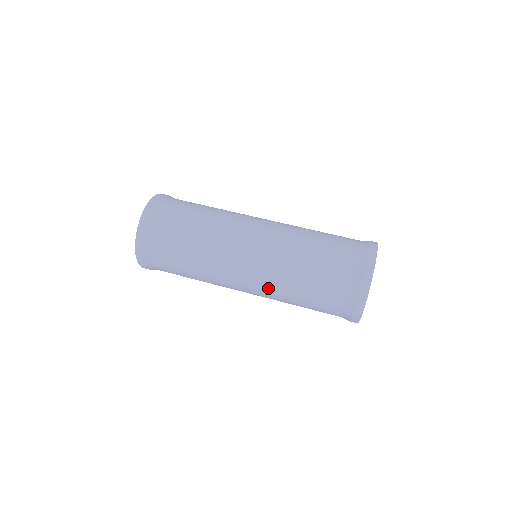
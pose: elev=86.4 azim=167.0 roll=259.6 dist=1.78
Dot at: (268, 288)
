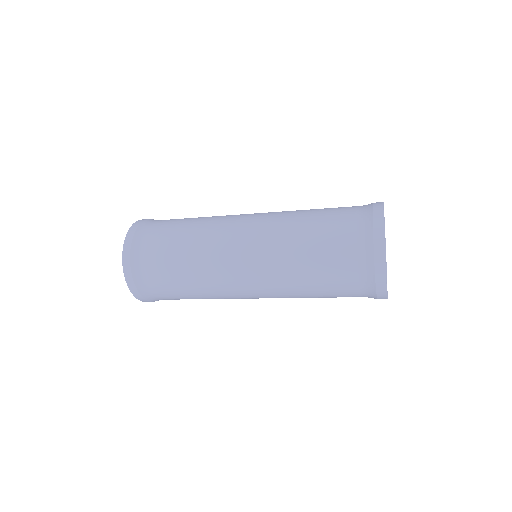
Dot at: occluded
